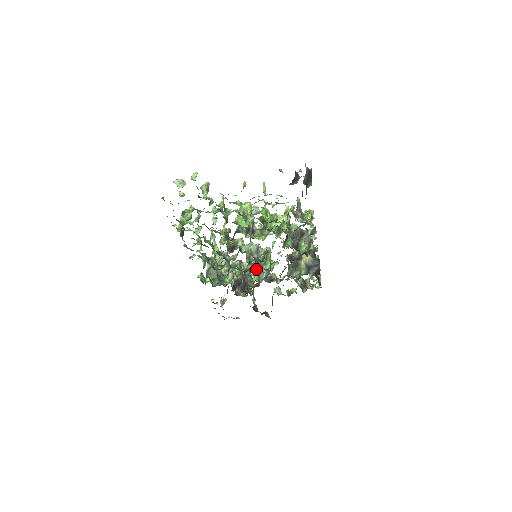
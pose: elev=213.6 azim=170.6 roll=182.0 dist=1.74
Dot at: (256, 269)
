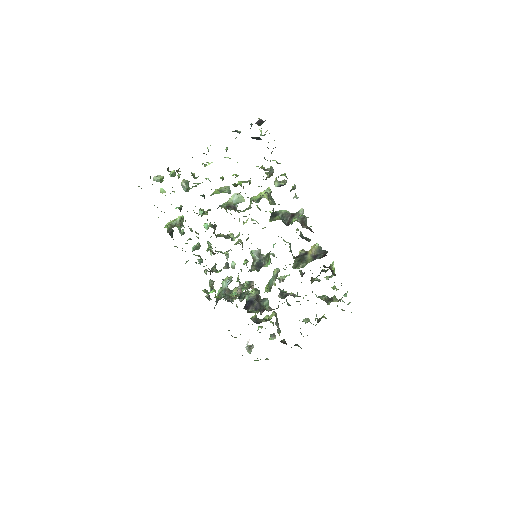
Dot at: (258, 268)
